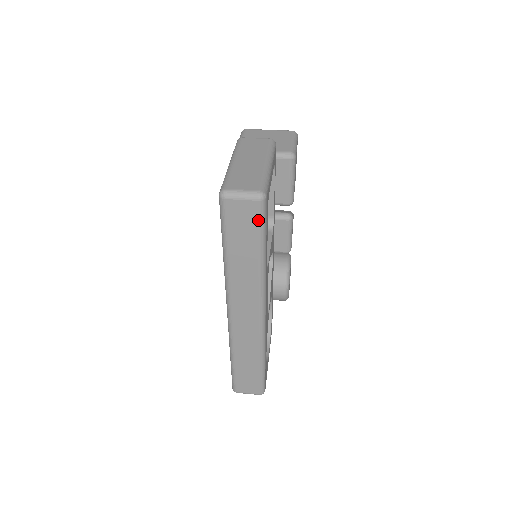
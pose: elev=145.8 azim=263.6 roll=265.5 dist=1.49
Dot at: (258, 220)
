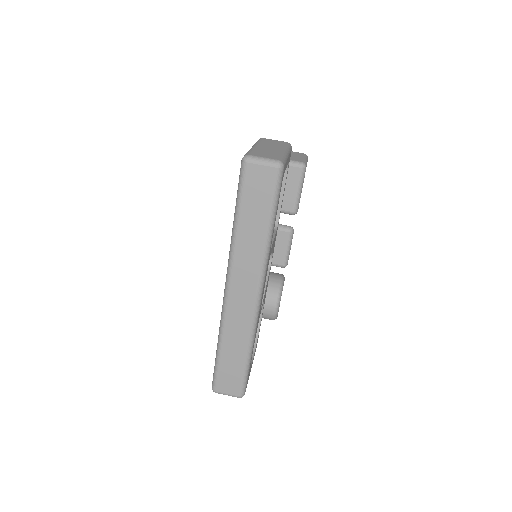
Dot at: (273, 188)
